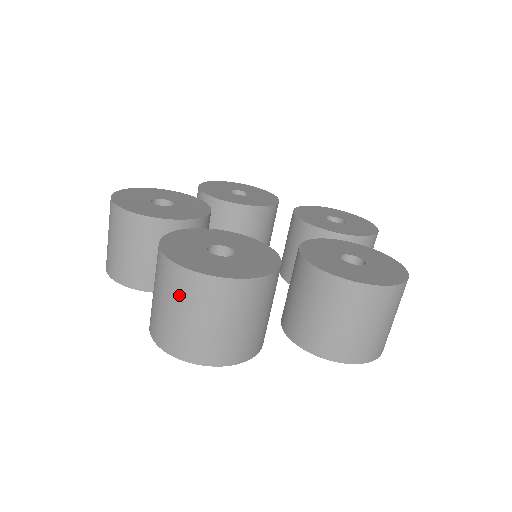
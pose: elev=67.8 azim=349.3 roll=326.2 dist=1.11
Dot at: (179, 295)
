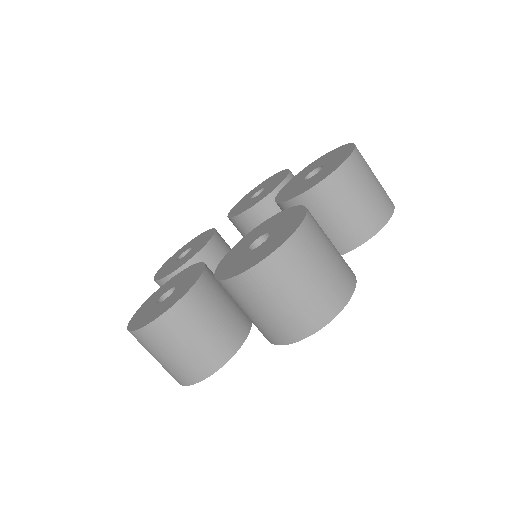
Dot at: (143, 346)
